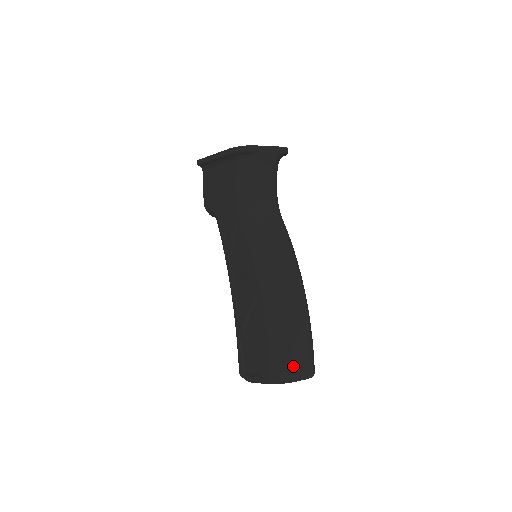
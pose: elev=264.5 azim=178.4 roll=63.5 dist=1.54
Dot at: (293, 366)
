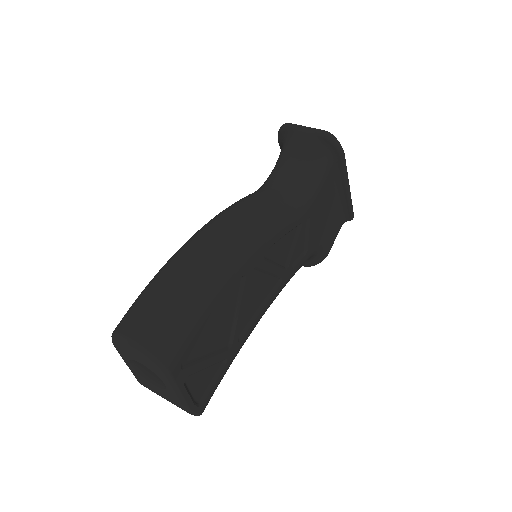
Dot at: (133, 316)
